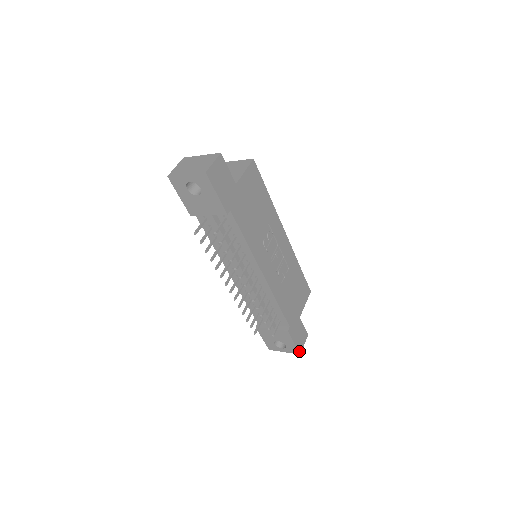
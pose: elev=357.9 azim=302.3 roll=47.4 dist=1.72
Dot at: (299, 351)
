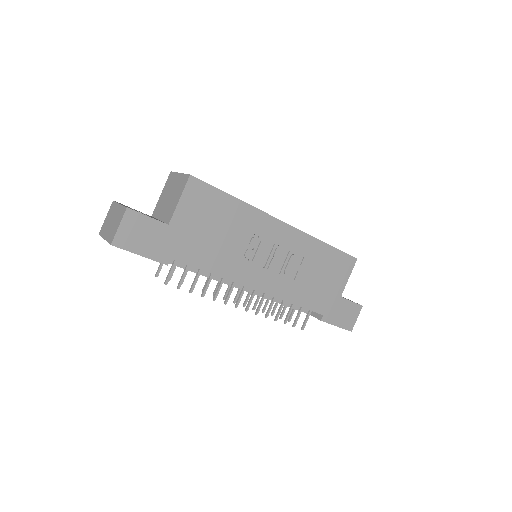
Dot at: (349, 329)
